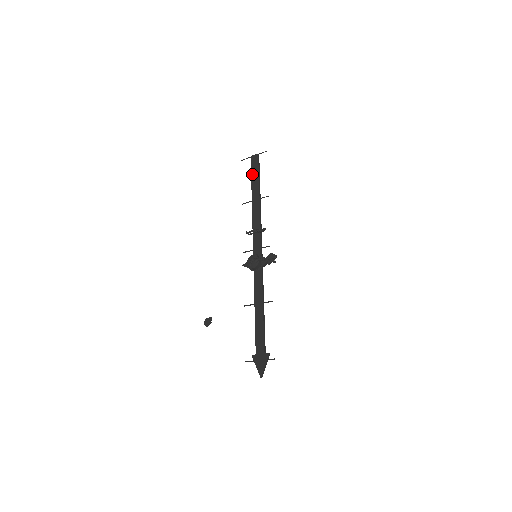
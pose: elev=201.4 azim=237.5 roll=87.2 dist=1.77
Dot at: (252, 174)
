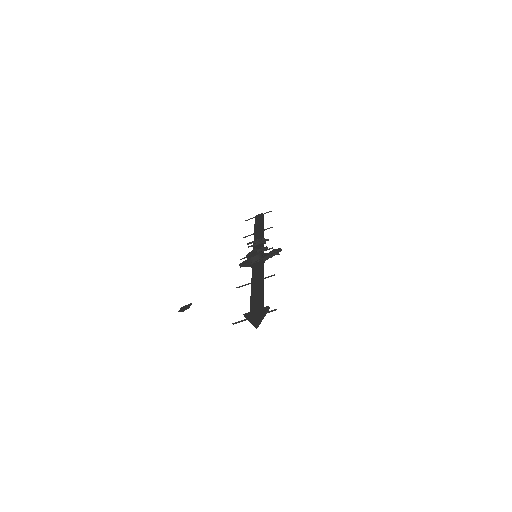
Dot at: (256, 222)
